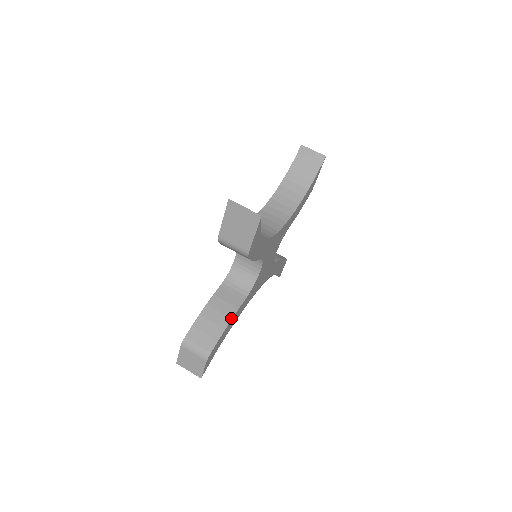
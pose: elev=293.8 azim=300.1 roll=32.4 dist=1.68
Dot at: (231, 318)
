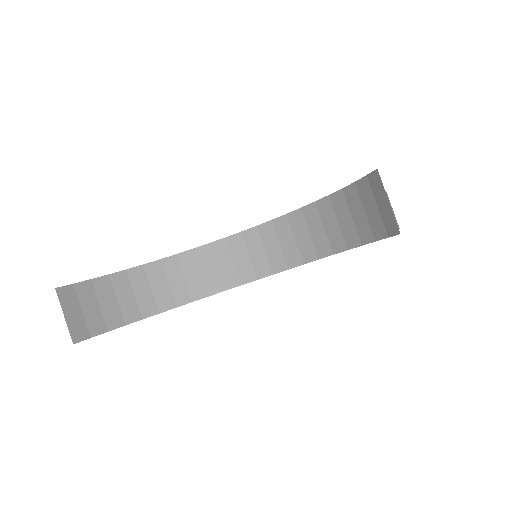
Dot at: occluded
